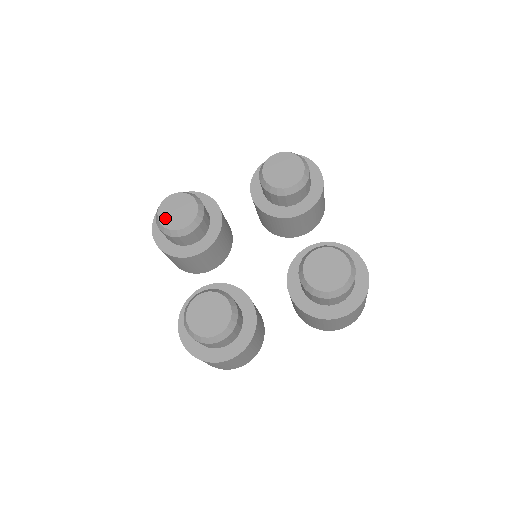
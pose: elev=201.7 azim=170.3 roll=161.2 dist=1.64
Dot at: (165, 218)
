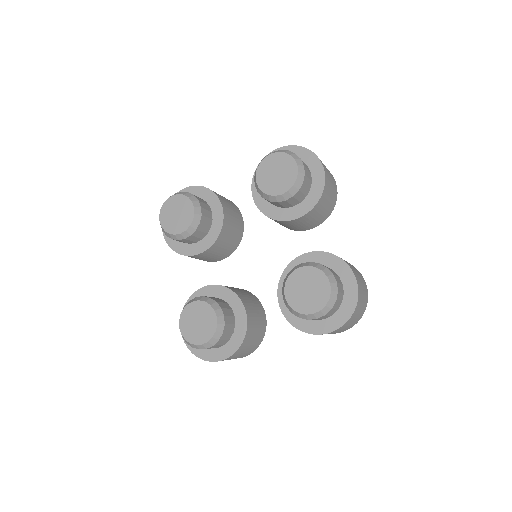
Dot at: (165, 221)
